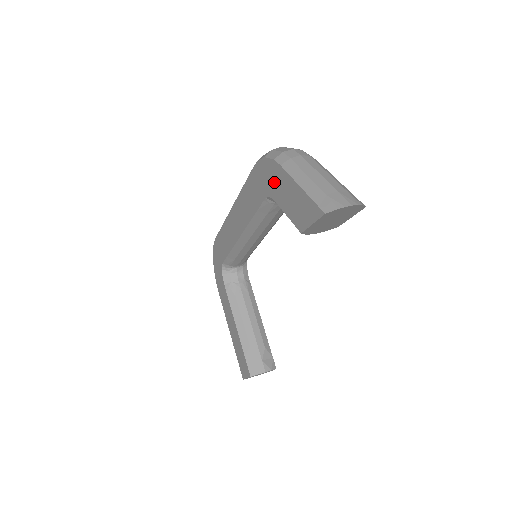
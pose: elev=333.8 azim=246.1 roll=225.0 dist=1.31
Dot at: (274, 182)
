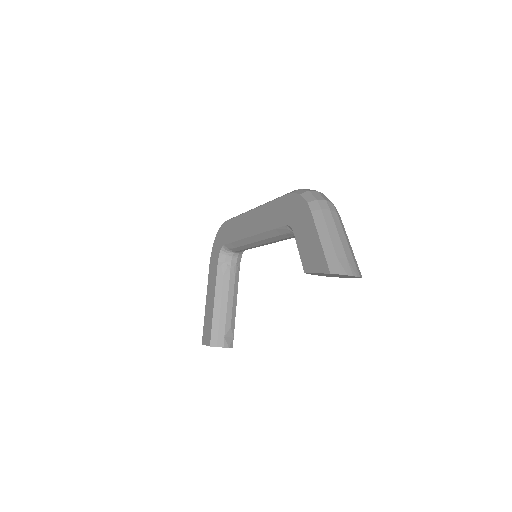
Dot at: (300, 219)
